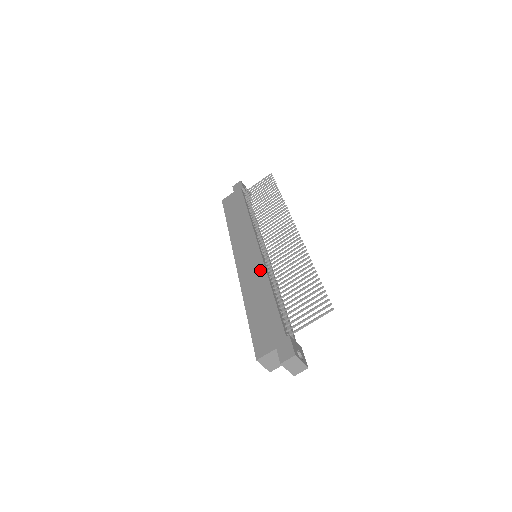
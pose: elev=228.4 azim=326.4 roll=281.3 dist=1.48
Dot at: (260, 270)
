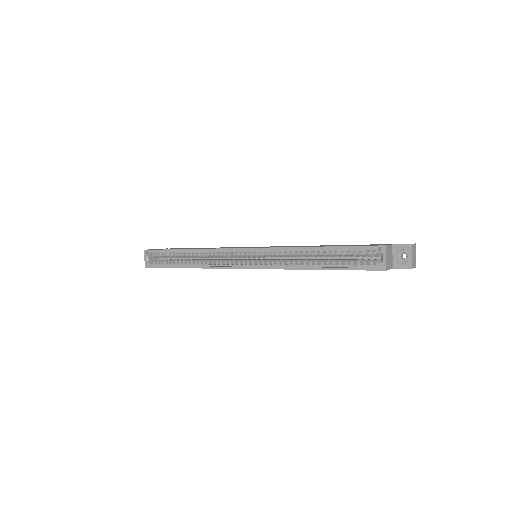
Dot at: occluded
